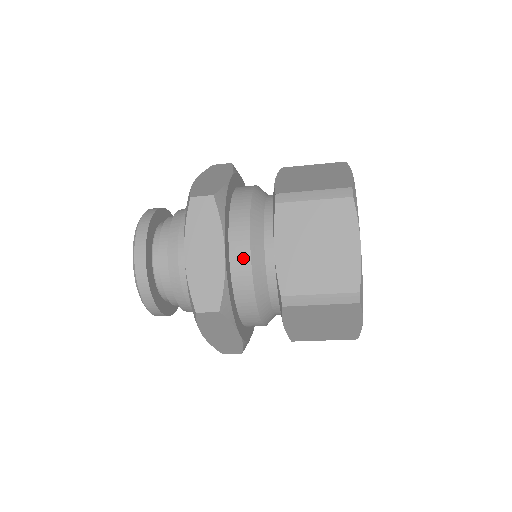
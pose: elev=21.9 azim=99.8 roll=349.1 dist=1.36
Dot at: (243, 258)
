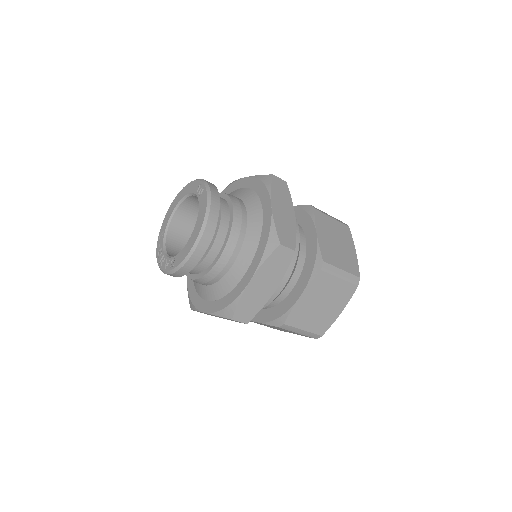
Dot at: occluded
